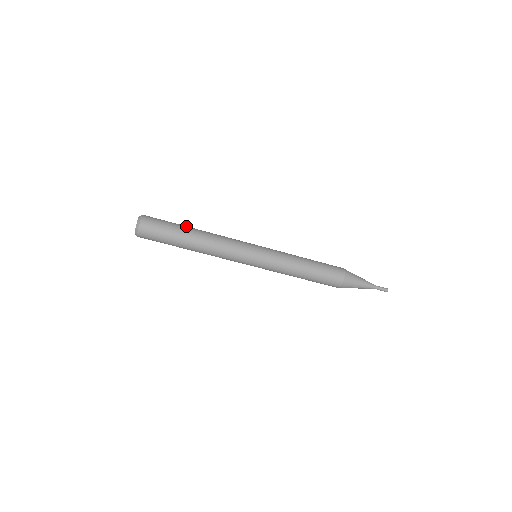
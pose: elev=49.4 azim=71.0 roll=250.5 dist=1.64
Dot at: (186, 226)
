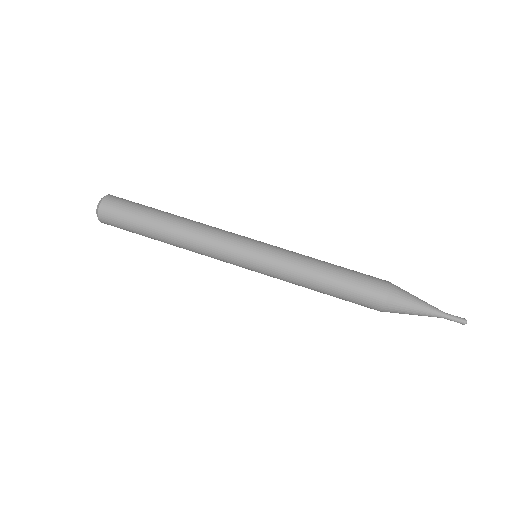
Dot at: occluded
